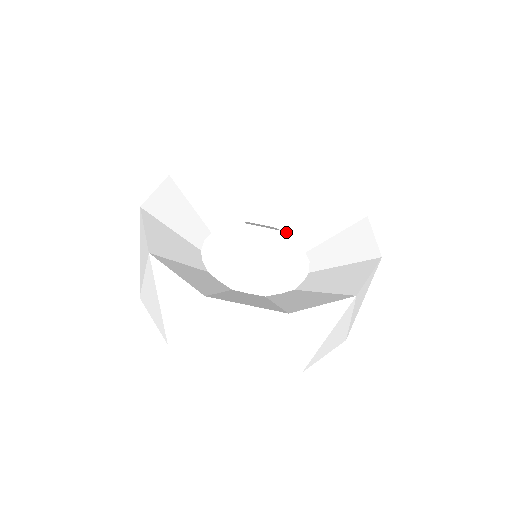
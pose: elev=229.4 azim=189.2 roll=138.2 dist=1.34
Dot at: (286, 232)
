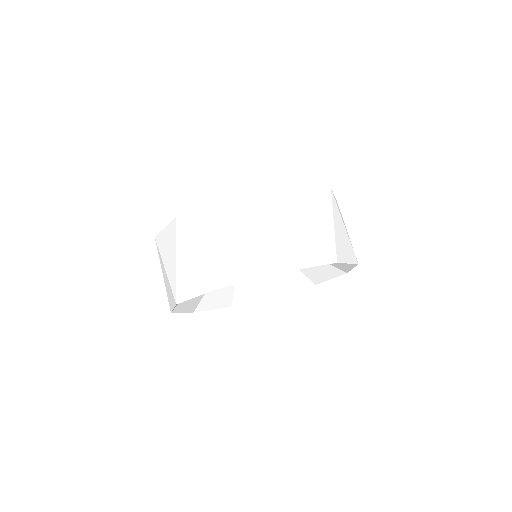
Dot at: occluded
